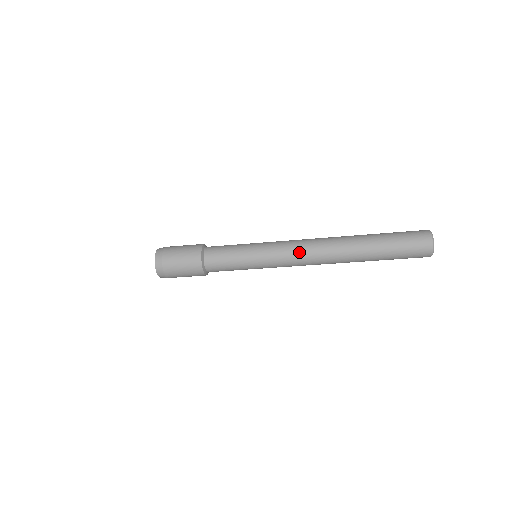
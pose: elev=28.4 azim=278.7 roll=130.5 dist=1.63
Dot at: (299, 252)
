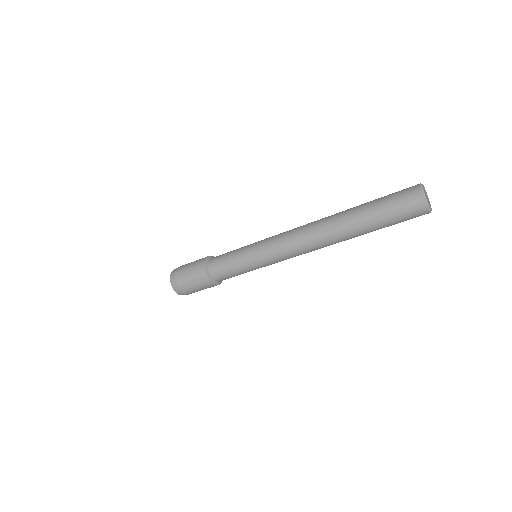
Dot at: (291, 248)
